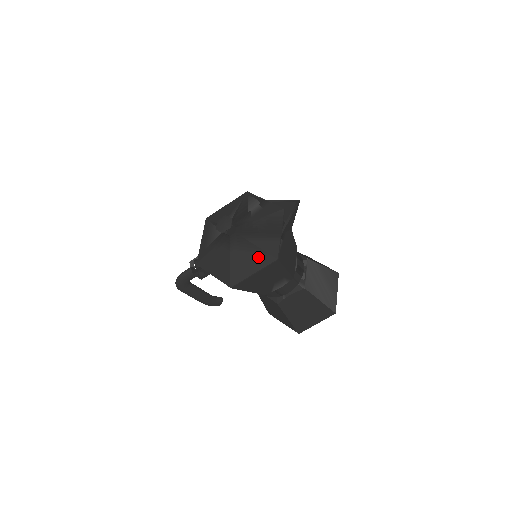
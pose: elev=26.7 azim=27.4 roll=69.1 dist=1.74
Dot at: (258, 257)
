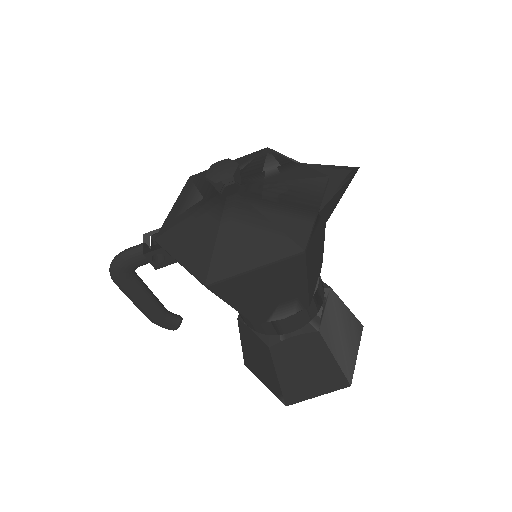
Dot at: (269, 241)
